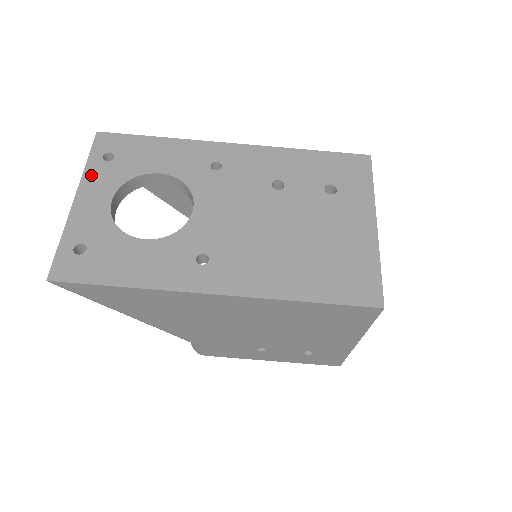
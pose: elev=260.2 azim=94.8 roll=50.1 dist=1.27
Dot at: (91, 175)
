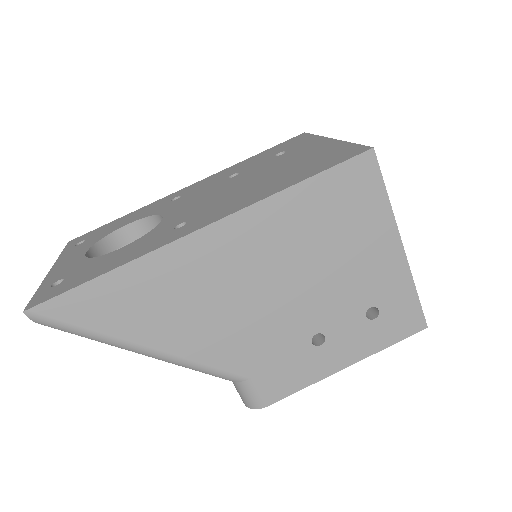
Dot at: (65, 255)
